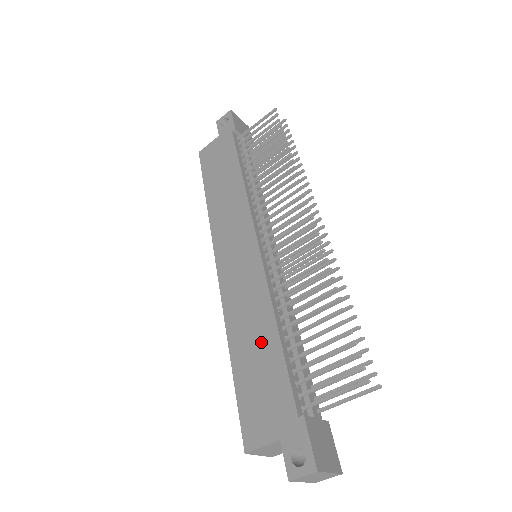
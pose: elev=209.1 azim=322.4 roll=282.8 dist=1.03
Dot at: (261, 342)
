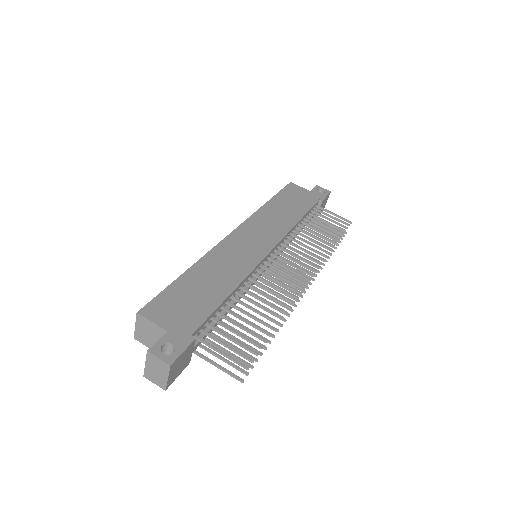
Dot at: (215, 286)
